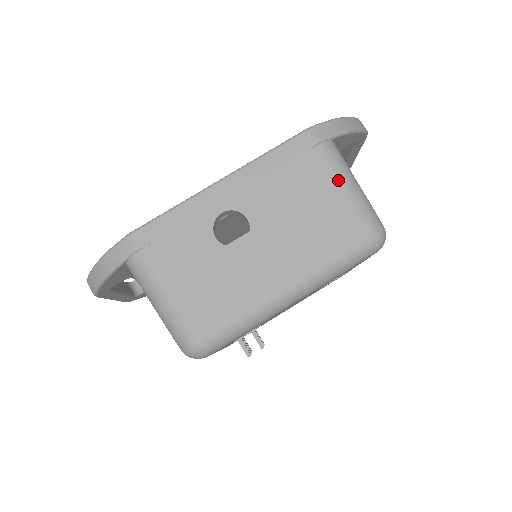
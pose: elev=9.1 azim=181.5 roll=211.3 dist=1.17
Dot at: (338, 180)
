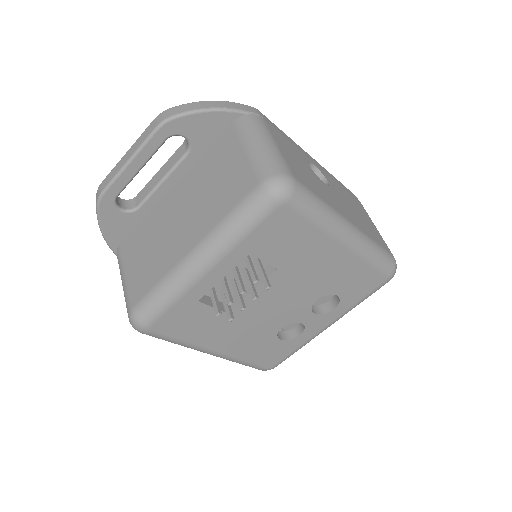
Dot at: (373, 223)
